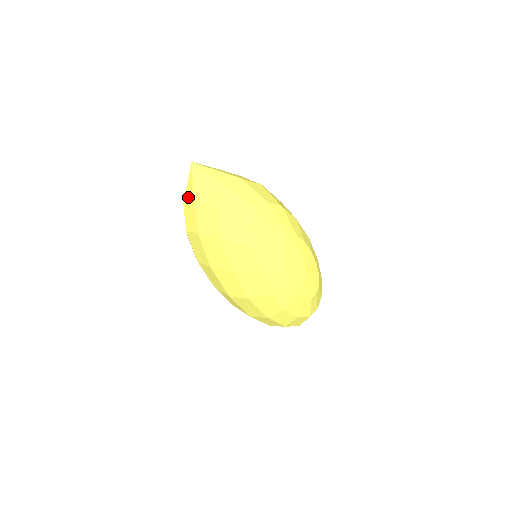
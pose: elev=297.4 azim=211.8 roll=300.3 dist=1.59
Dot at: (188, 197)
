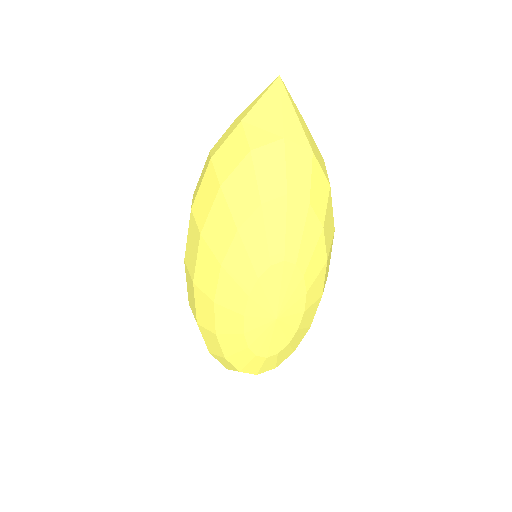
Dot at: (243, 114)
